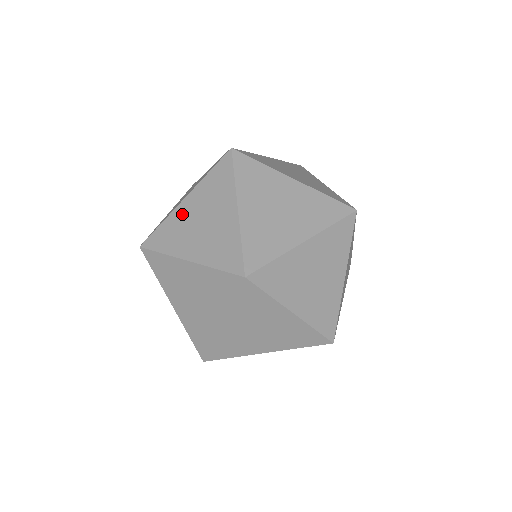
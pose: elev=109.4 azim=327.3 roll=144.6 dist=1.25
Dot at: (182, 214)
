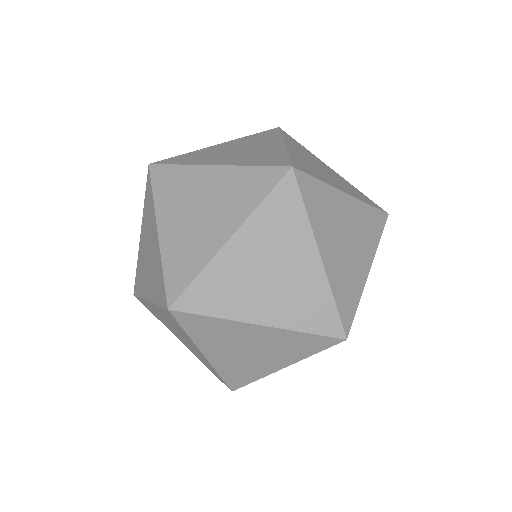
Dot at: (197, 179)
